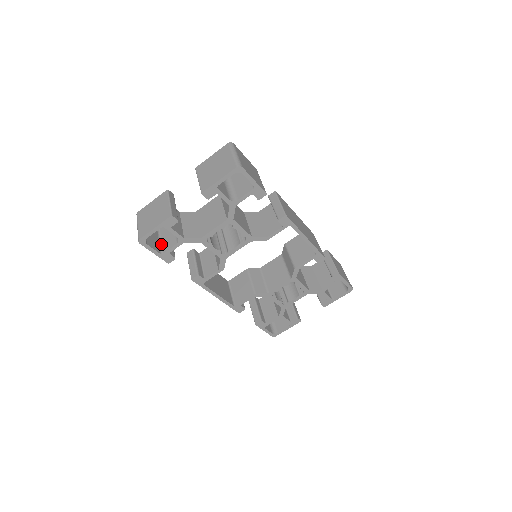
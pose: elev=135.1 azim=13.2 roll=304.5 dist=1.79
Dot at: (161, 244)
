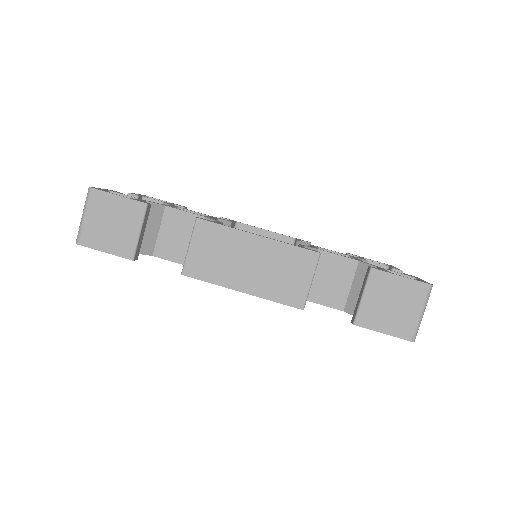
Dot at: occluded
